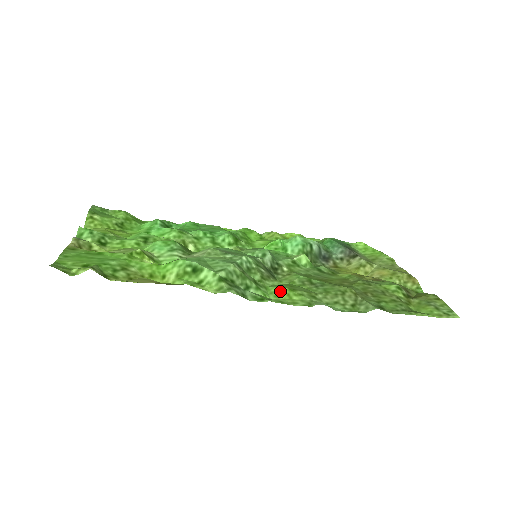
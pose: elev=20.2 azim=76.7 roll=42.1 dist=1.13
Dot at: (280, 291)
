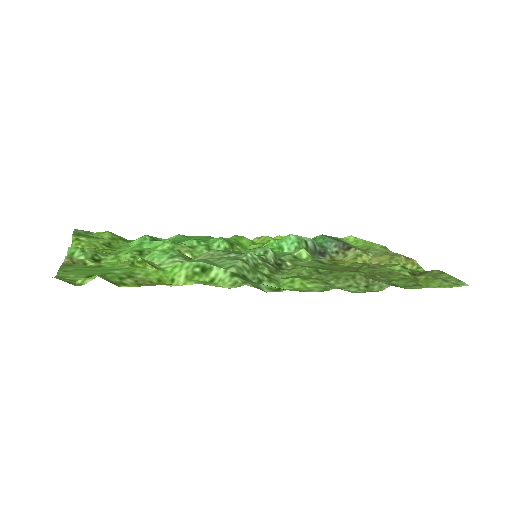
Dot at: (292, 281)
